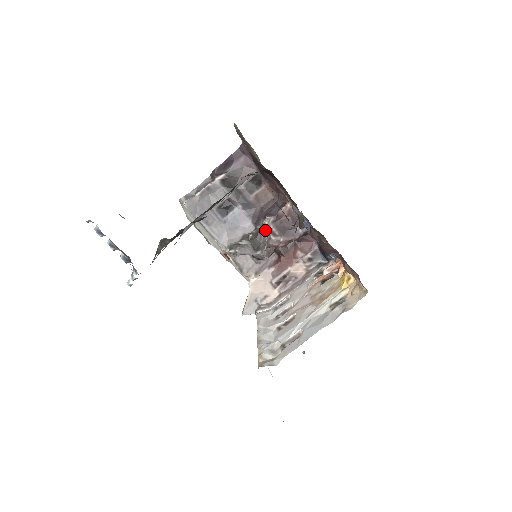
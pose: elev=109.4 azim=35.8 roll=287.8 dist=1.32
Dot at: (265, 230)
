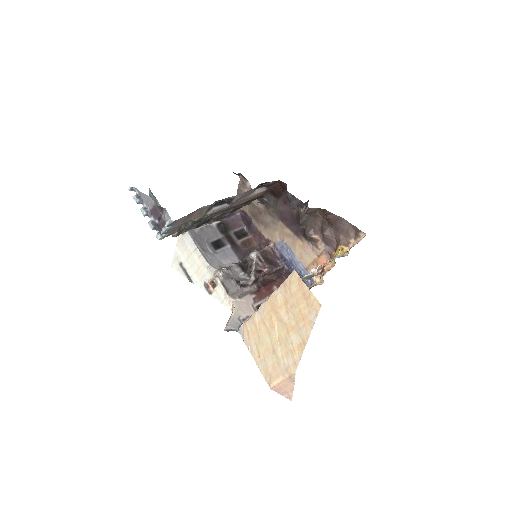
Dot at: (251, 261)
